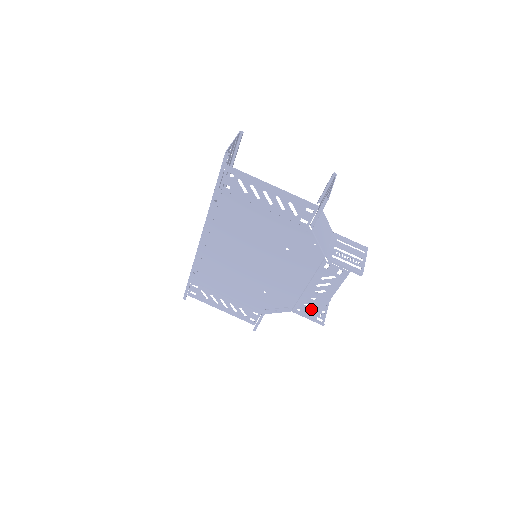
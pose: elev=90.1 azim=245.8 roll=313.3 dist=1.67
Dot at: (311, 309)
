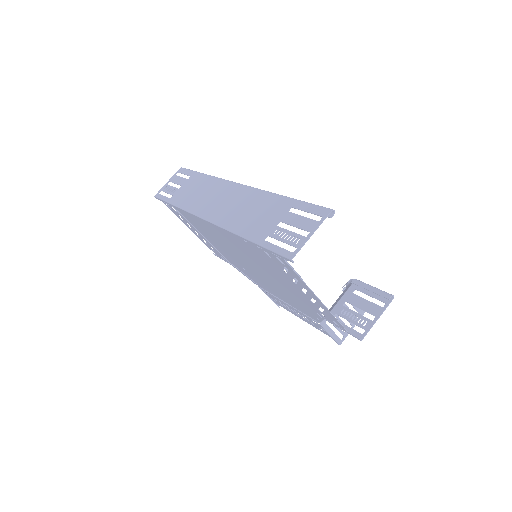
Dot at: (277, 301)
